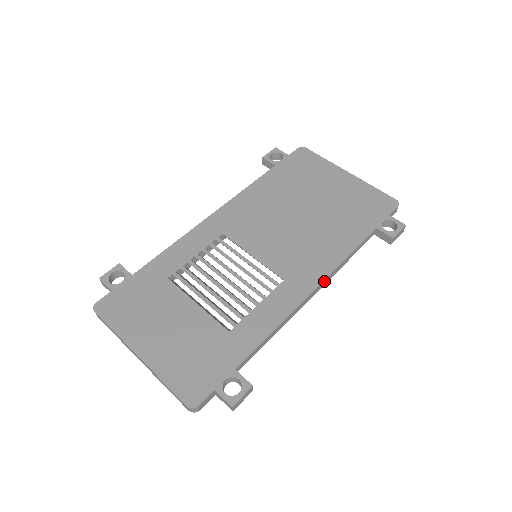
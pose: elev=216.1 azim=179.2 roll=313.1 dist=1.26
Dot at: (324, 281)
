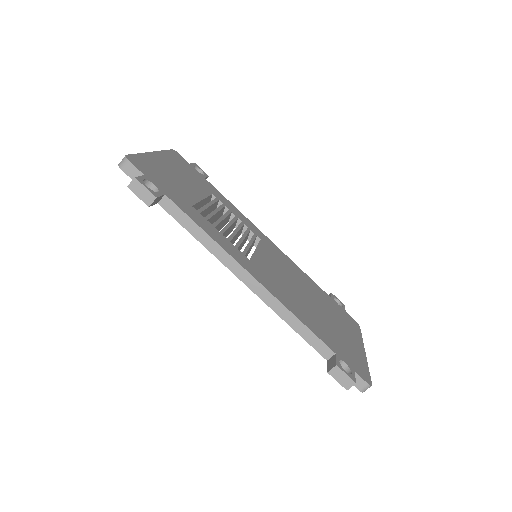
Dot at: (264, 292)
